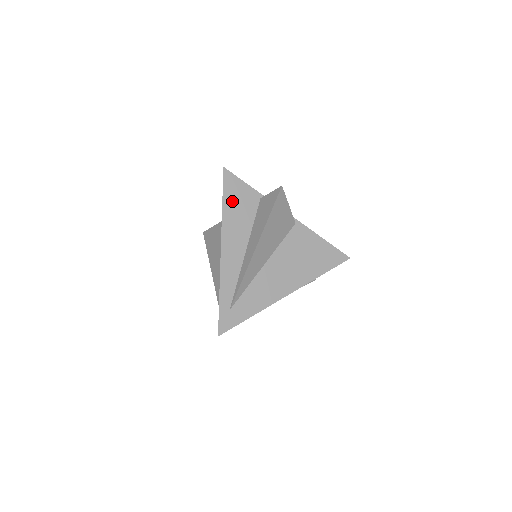
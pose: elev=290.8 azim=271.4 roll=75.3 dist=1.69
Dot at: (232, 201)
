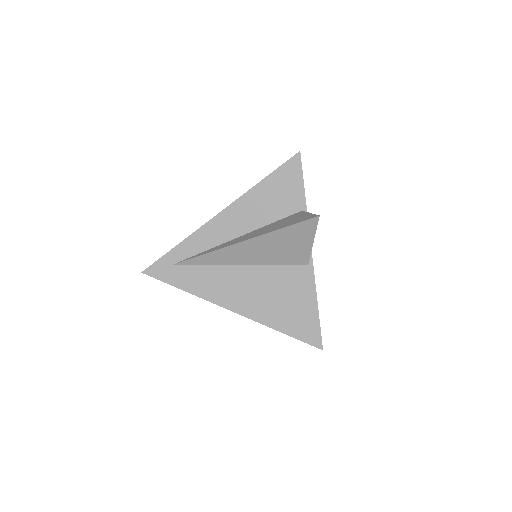
Dot at: (274, 186)
